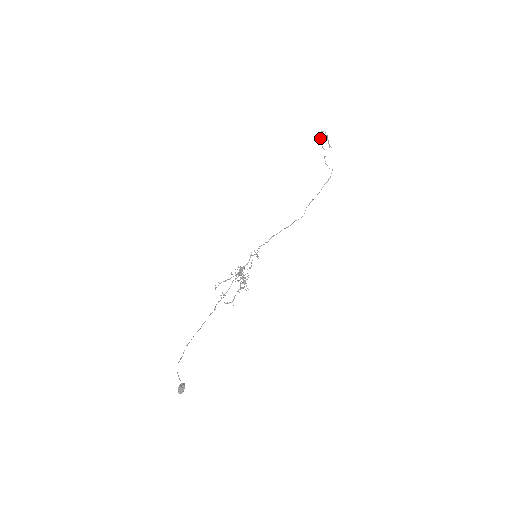
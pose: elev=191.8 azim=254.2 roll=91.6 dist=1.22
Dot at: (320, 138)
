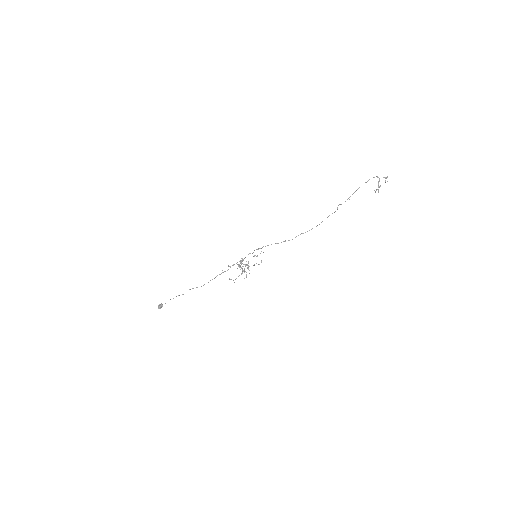
Dot at: (365, 182)
